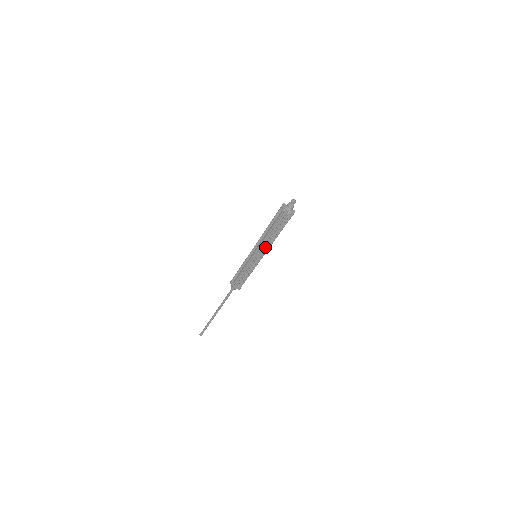
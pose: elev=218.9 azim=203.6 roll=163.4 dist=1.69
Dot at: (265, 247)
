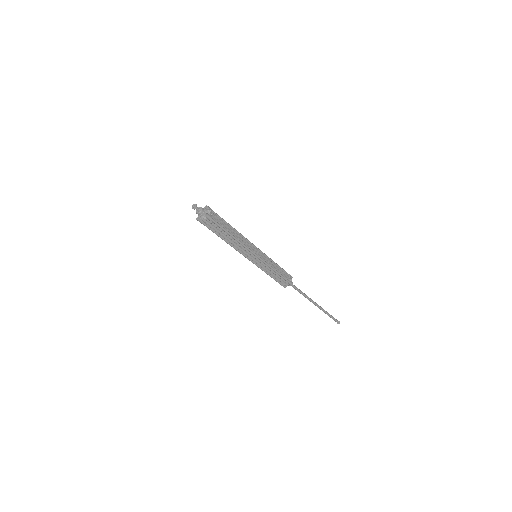
Dot at: (243, 249)
